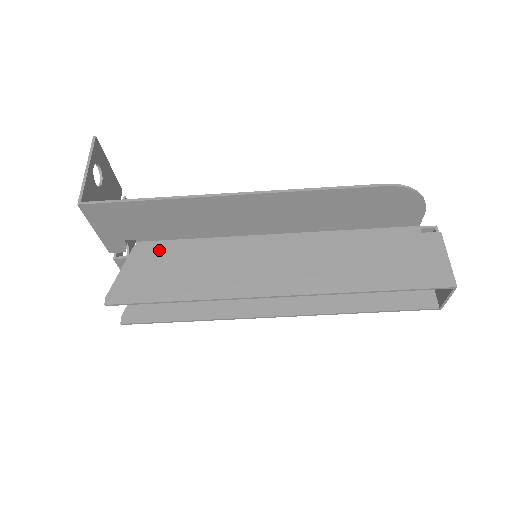
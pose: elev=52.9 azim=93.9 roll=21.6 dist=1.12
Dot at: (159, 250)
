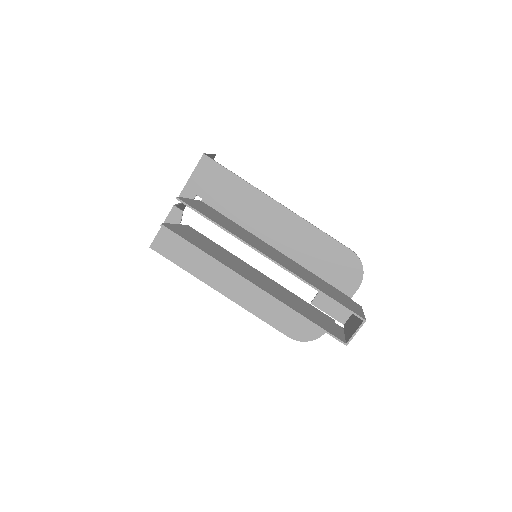
Dot at: (213, 210)
